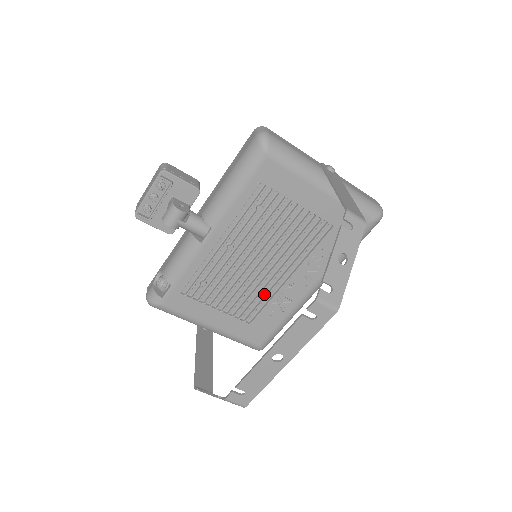
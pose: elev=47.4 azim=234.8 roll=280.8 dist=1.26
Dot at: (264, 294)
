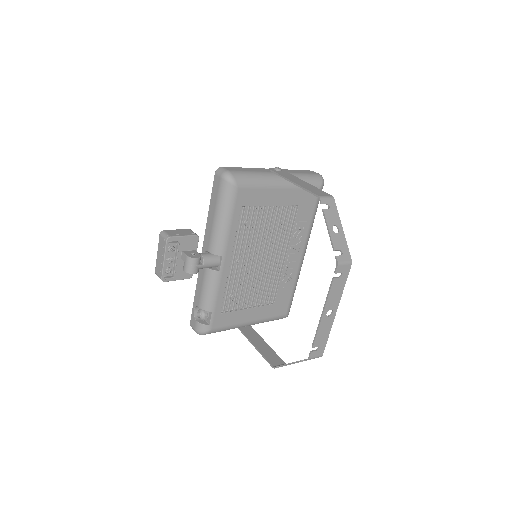
Dot at: (274, 278)
